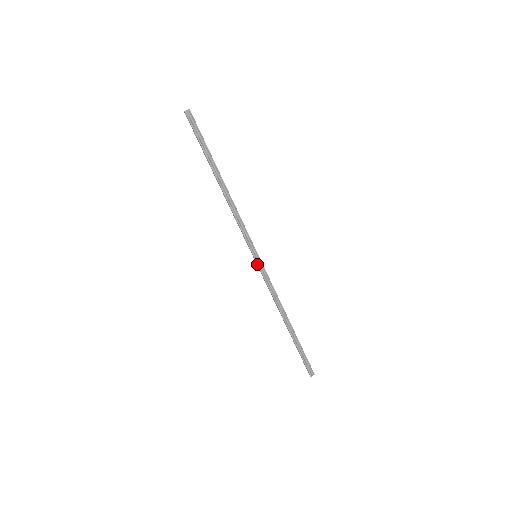
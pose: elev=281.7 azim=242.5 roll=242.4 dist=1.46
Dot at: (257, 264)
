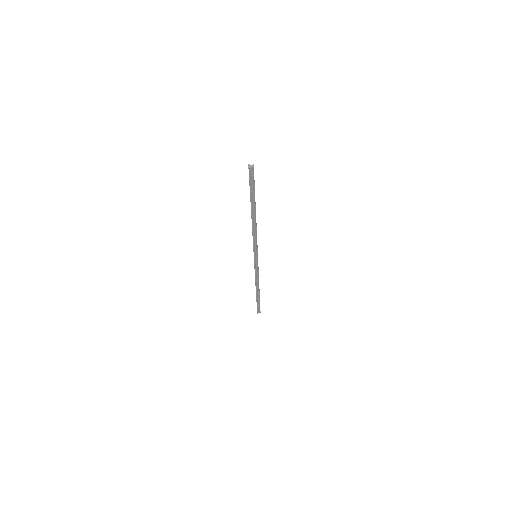
Dot at: (254, 261)
